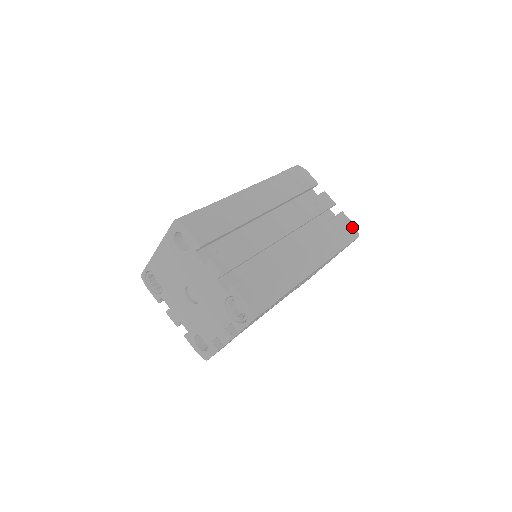
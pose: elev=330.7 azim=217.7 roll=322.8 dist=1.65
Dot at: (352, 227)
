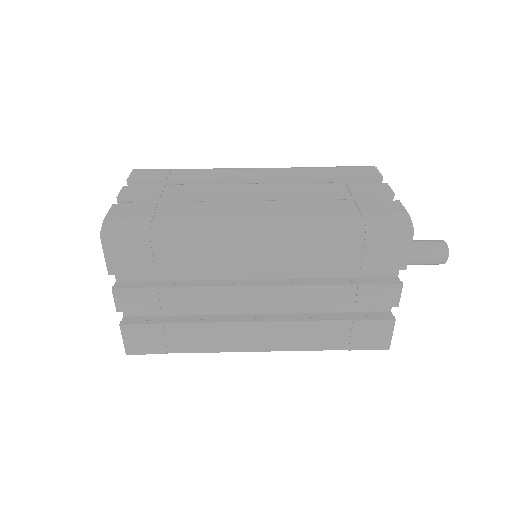
Dot at: (400, 215)
